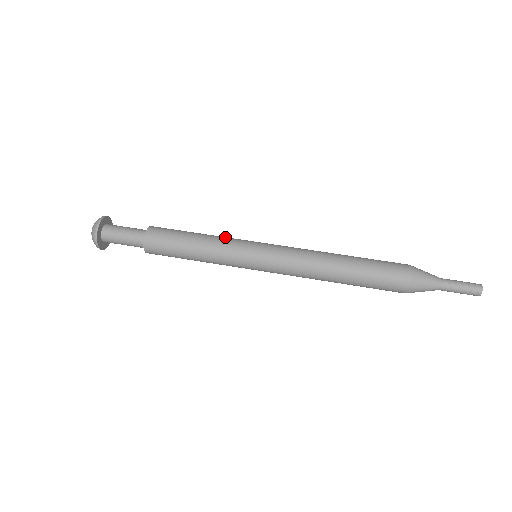
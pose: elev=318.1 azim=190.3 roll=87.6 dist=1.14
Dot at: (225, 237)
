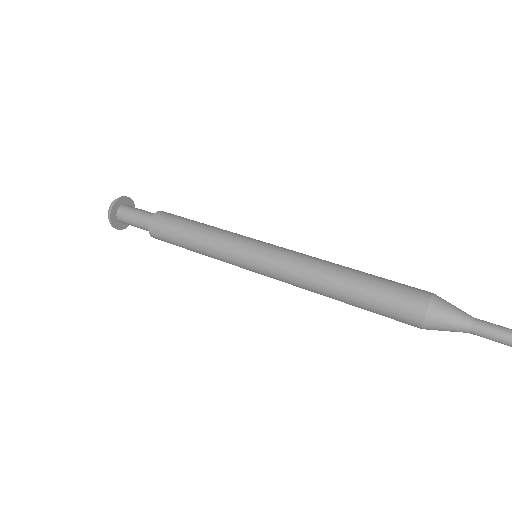
Dot at: occluded
